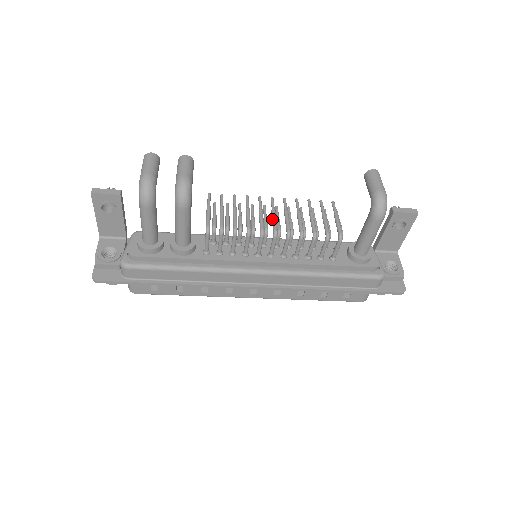
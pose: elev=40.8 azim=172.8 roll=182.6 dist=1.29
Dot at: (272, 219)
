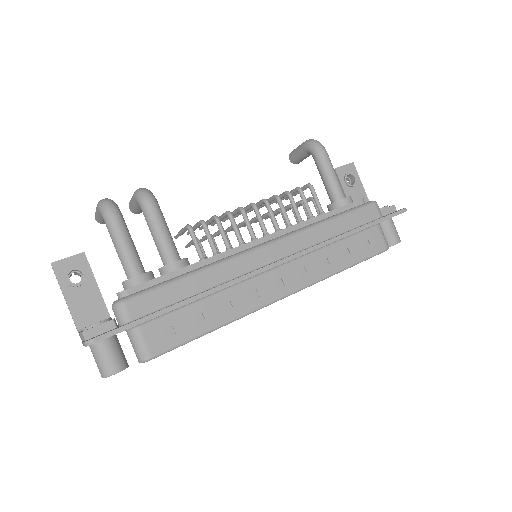
Dot at: occluded
